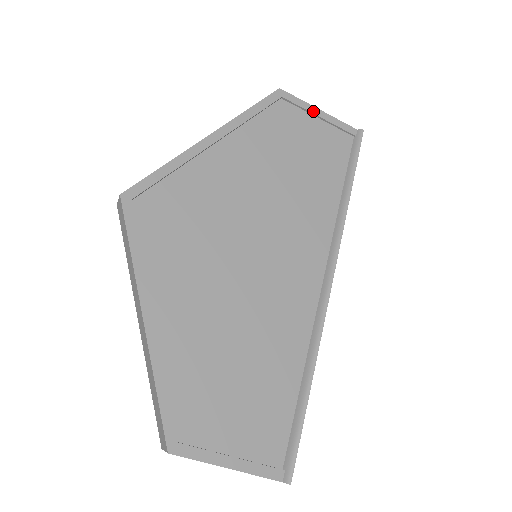
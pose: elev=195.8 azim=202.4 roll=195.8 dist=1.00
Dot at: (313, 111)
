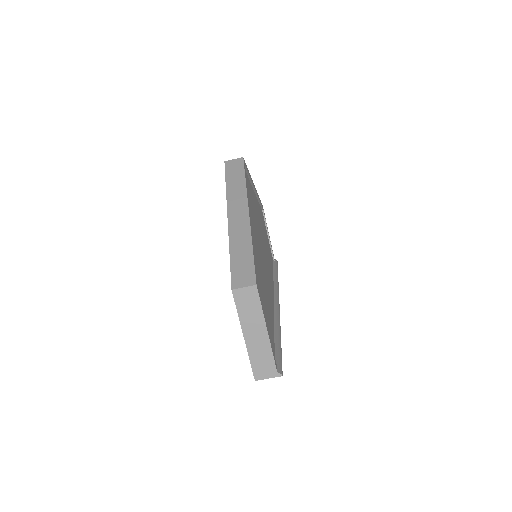
Dot at: occluded
